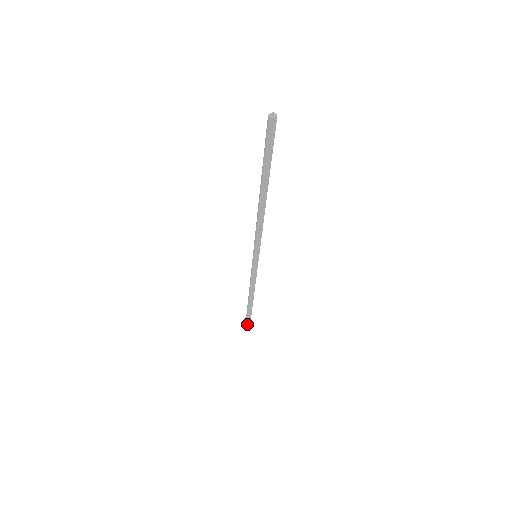
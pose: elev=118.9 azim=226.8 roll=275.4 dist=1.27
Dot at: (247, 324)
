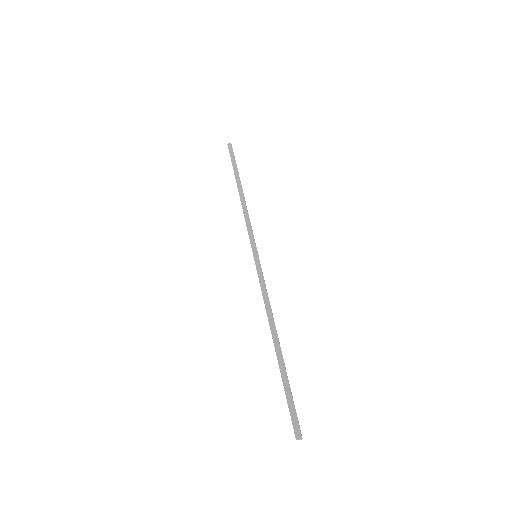
Dot at: occluded
